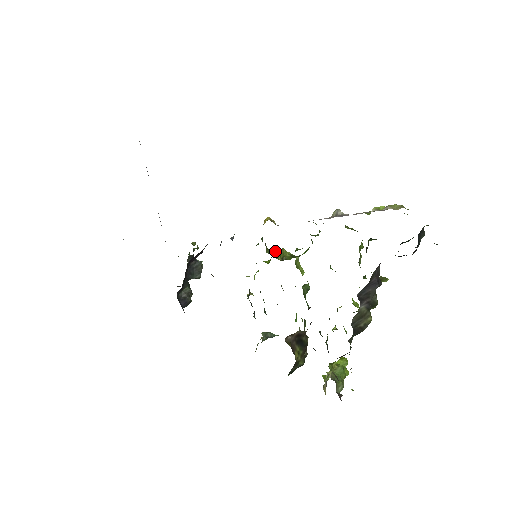
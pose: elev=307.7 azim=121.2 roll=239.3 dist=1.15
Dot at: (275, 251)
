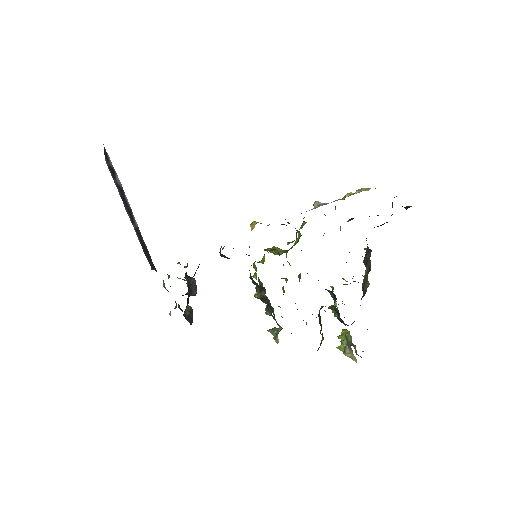
Dot at: (269, 249)
